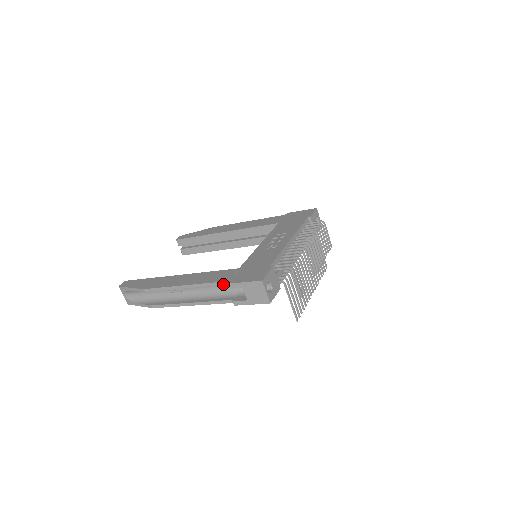
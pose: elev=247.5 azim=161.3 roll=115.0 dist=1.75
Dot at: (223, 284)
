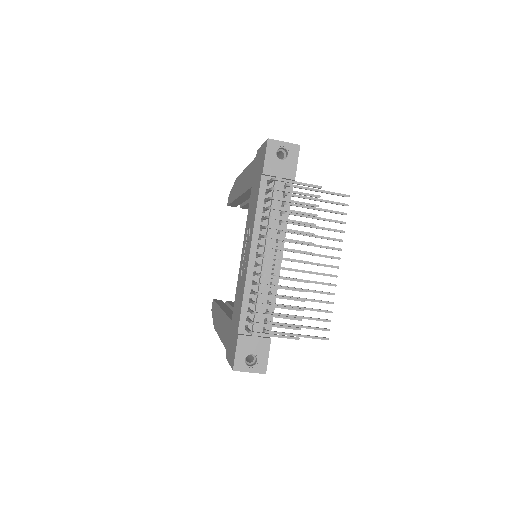
Dot at: occluded
